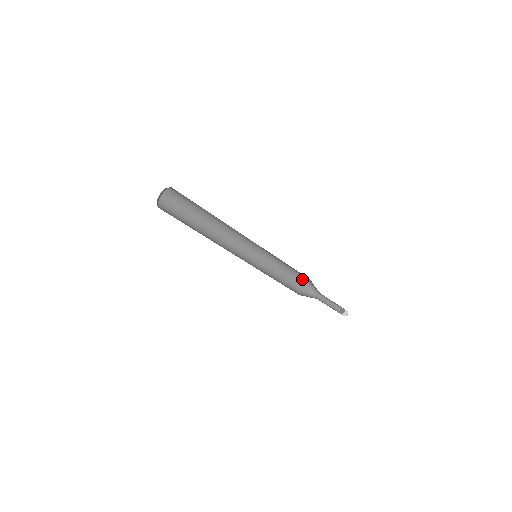
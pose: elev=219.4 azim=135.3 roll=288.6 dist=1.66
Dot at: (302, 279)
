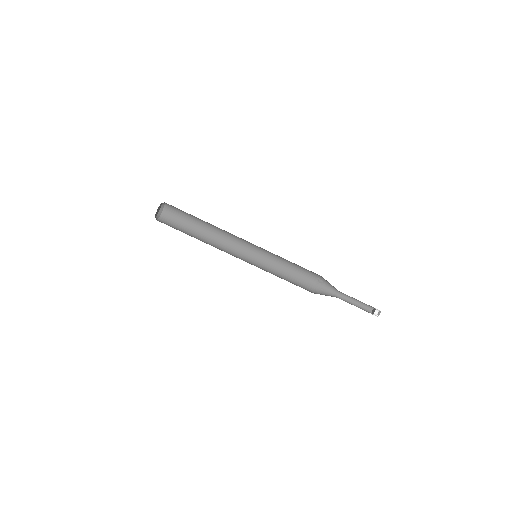
Dot at: (317, 280)
